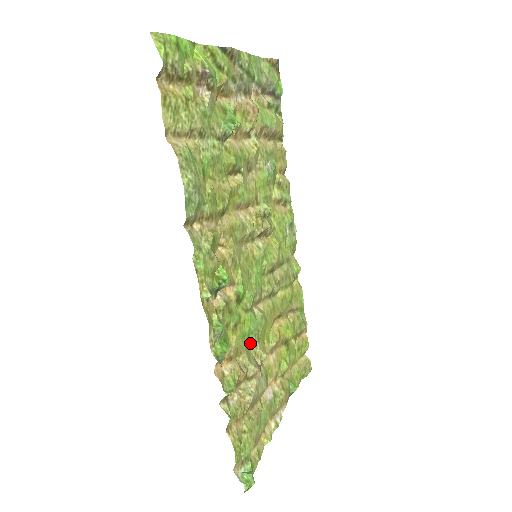
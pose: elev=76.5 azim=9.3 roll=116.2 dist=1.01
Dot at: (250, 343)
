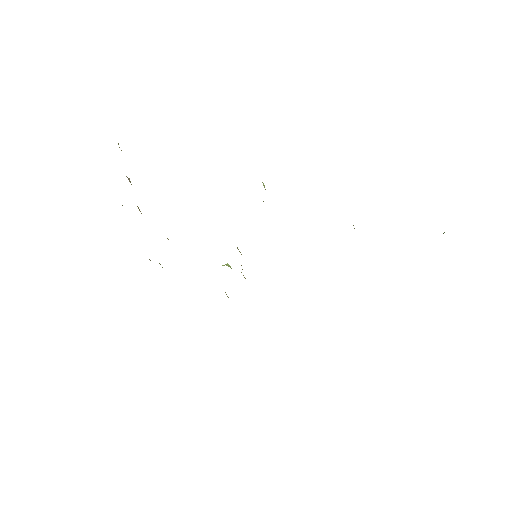
Dot at: occluded
